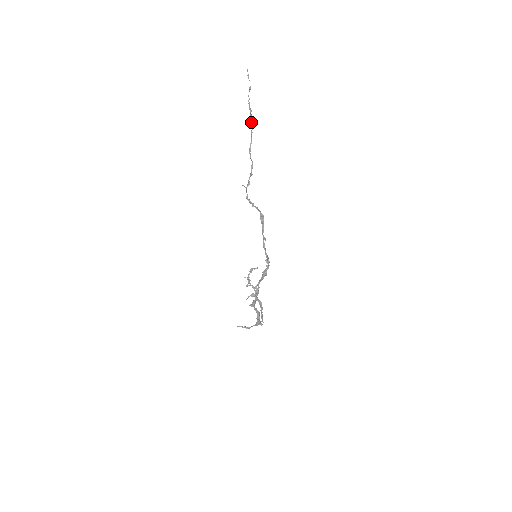
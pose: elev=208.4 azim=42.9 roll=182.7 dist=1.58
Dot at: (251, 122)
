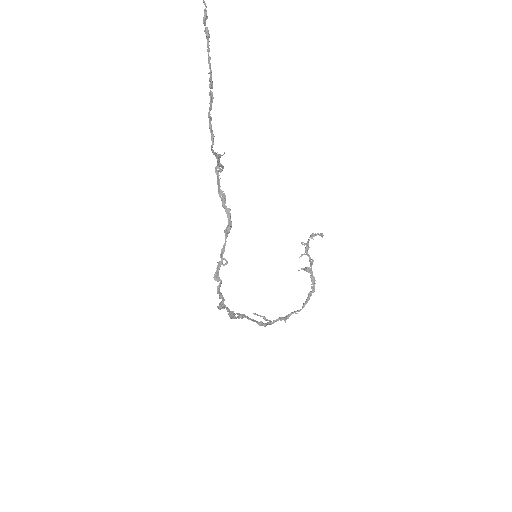
Dot at: occluded
